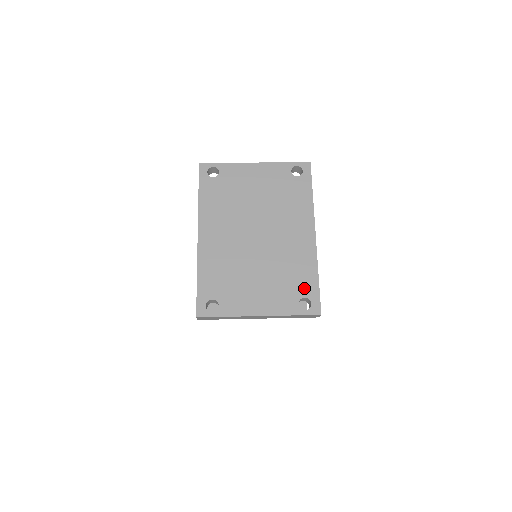
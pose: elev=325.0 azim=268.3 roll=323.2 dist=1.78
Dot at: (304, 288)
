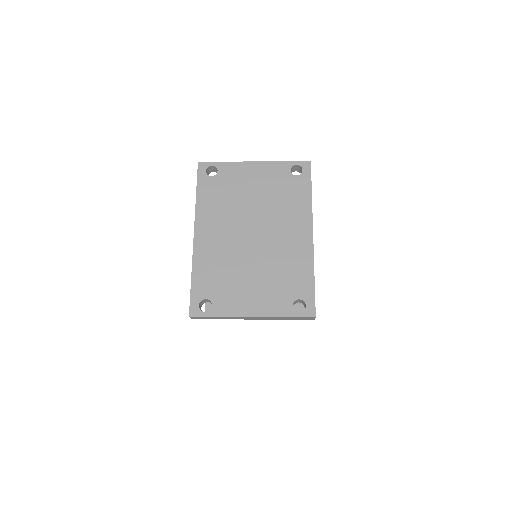
Dot at: (299, 289)
